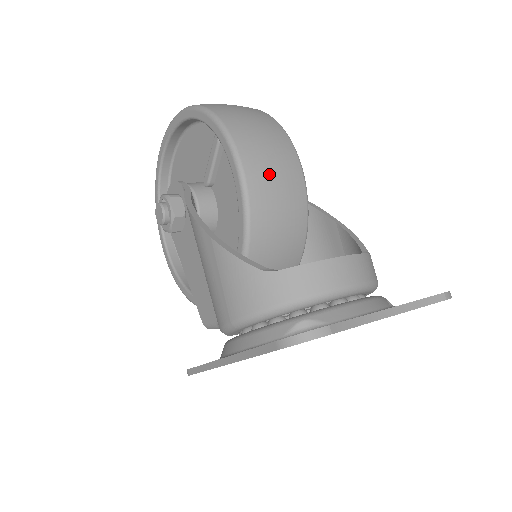
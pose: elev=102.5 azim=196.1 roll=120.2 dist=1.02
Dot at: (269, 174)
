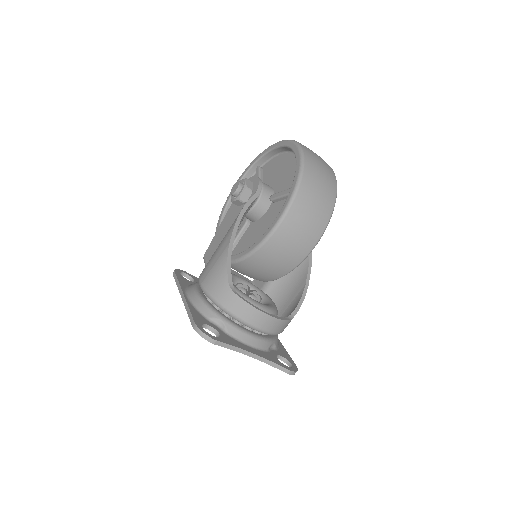
Dot at: (290, 239)
